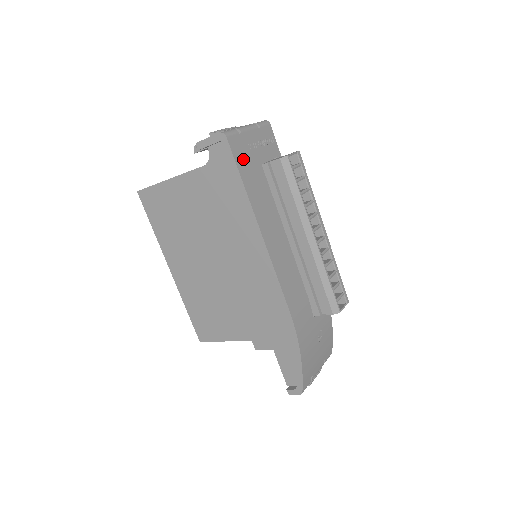
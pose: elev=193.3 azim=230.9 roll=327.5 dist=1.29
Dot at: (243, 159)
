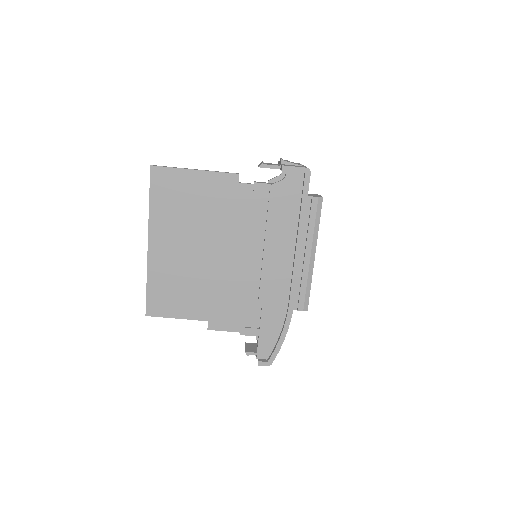
Dot at: occluded
